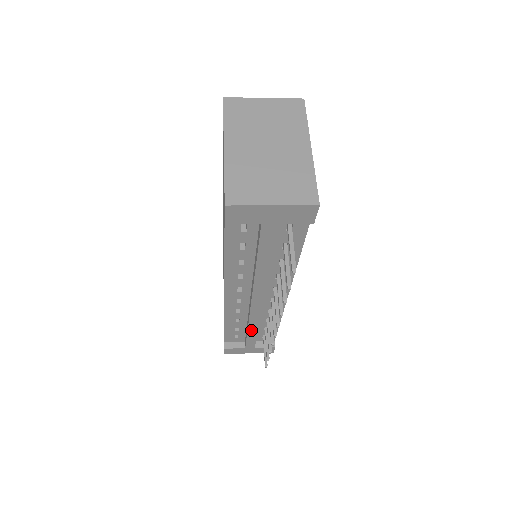
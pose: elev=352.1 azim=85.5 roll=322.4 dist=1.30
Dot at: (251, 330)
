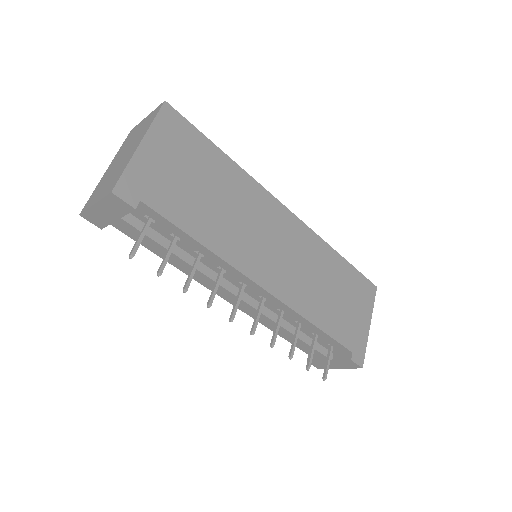
Dot at: (290, 336)
